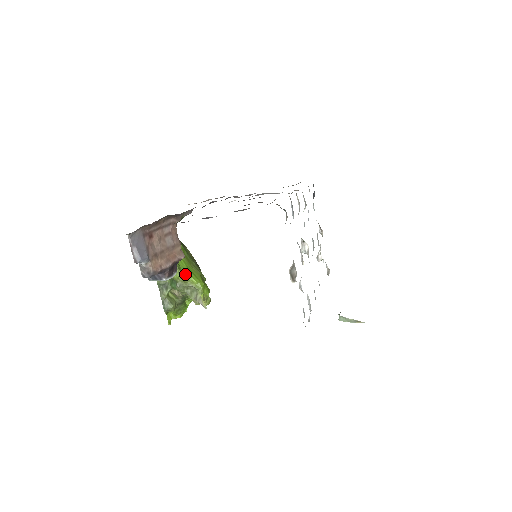
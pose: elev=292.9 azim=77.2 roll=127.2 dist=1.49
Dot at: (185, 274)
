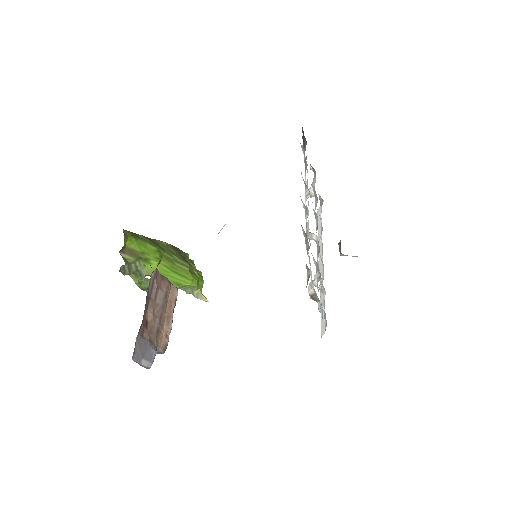
Dot at: (175, 284)
